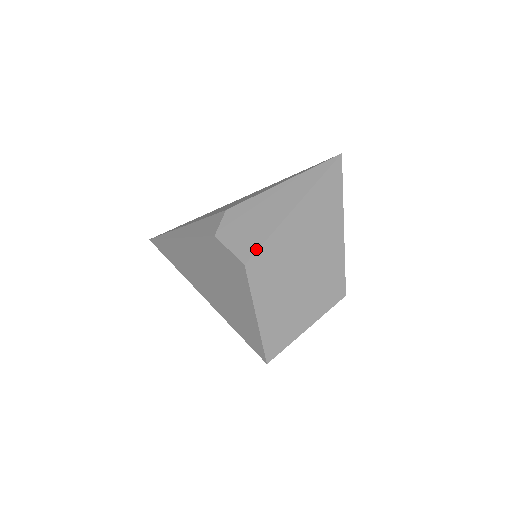
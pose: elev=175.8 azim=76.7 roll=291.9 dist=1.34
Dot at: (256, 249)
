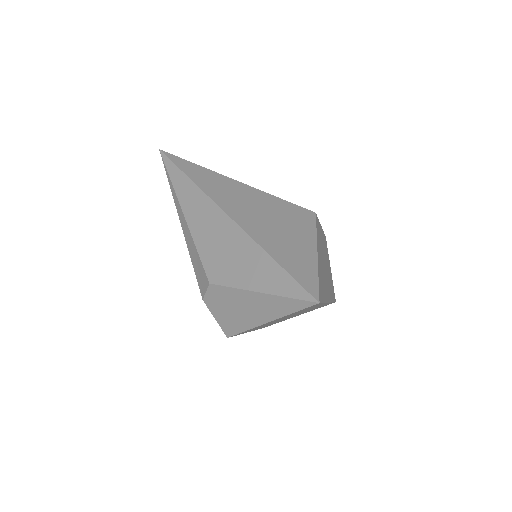
Dot at: (235, 333)
